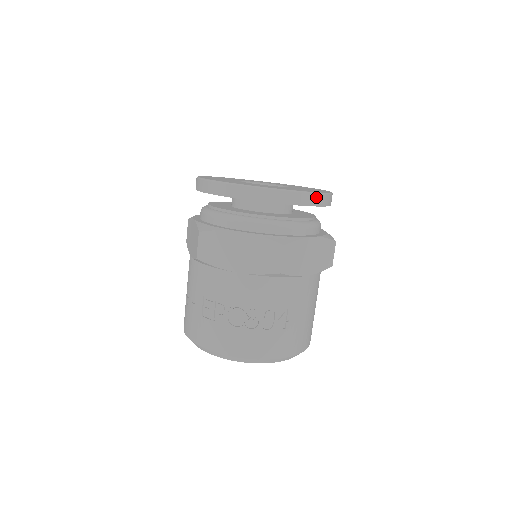
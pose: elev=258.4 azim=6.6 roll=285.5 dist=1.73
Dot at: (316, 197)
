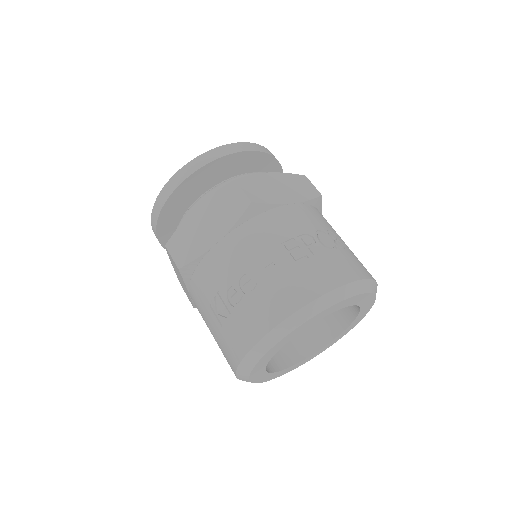
Dot at: occluded
